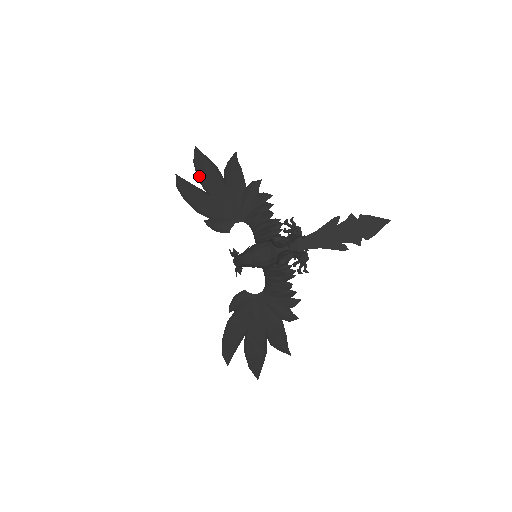
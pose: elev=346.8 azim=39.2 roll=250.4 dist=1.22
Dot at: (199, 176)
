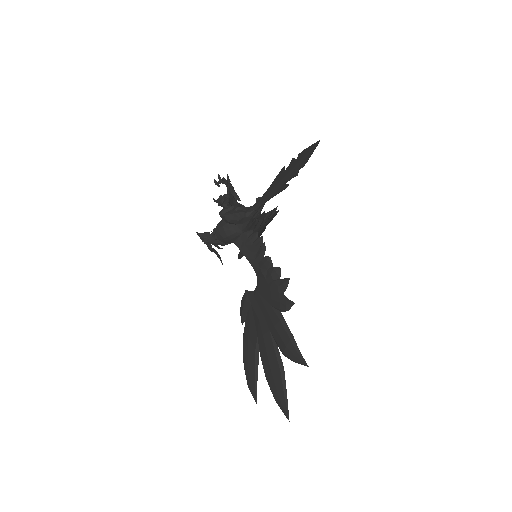
Dot at: occluded
